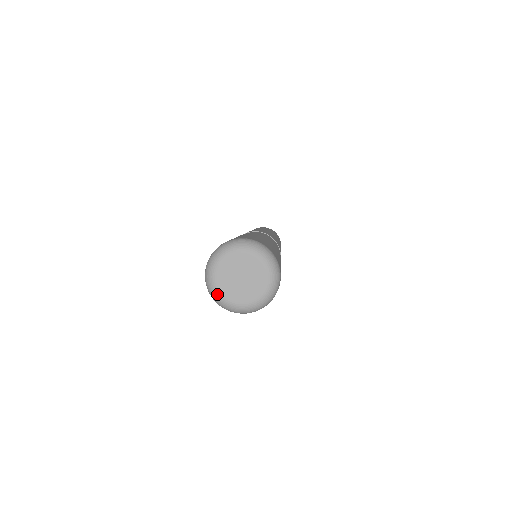
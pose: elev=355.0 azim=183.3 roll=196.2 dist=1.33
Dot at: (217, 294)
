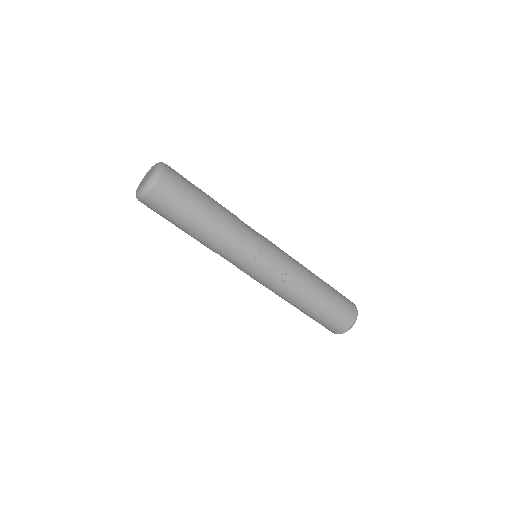
Dot at: (137, 193)
